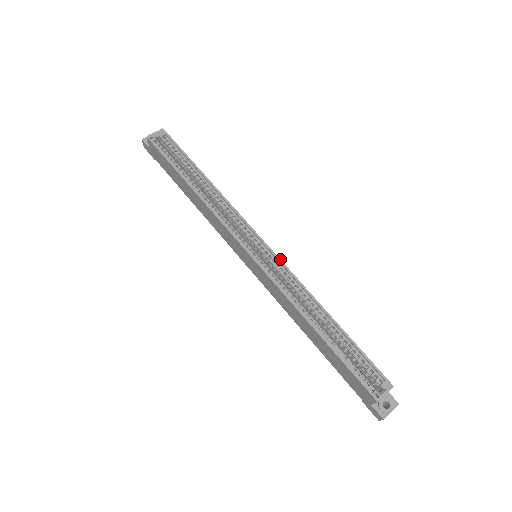
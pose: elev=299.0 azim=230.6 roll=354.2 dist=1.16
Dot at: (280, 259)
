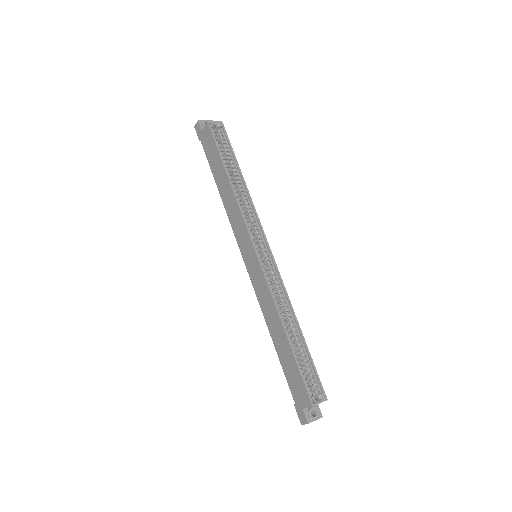
Dot at: occluded
